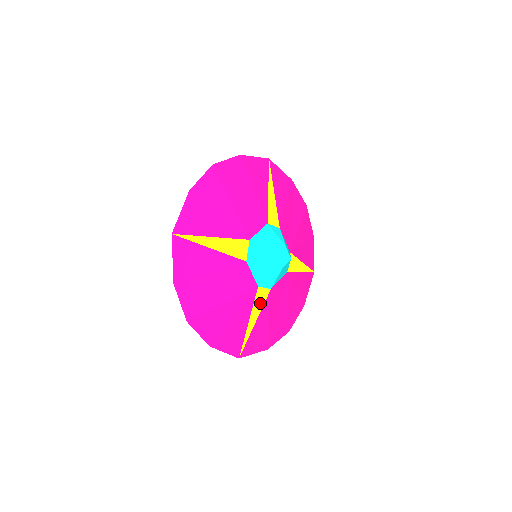
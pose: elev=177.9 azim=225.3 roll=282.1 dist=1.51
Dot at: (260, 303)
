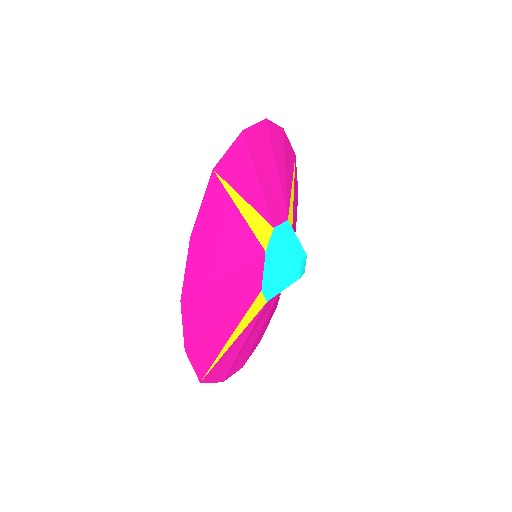
Dot at: occluded
